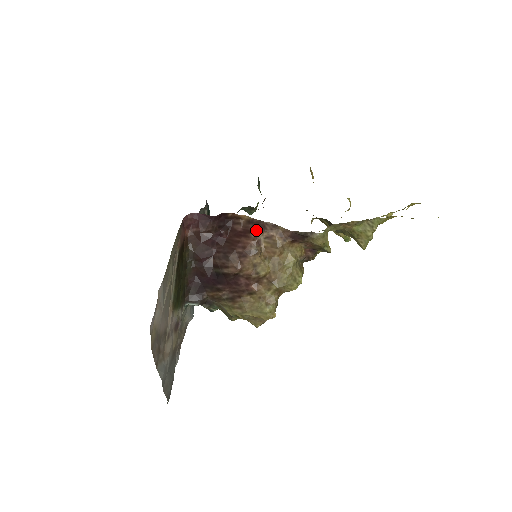
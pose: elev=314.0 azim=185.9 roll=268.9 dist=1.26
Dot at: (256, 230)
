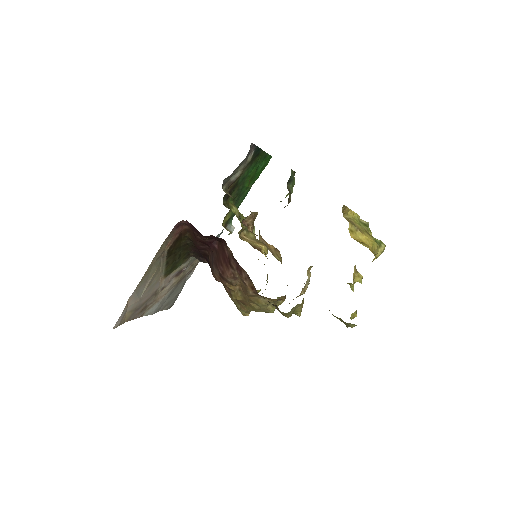
Dot at: (235, 269)
